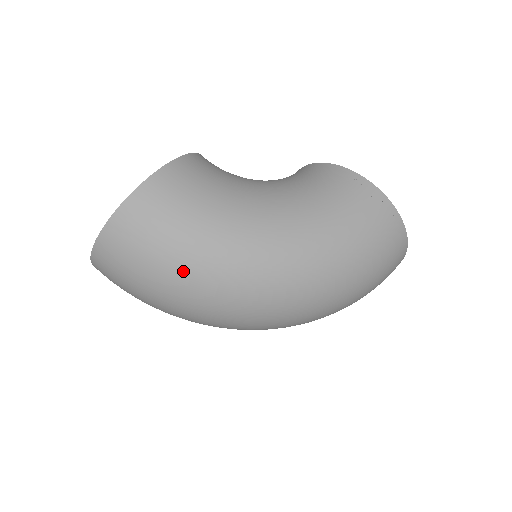
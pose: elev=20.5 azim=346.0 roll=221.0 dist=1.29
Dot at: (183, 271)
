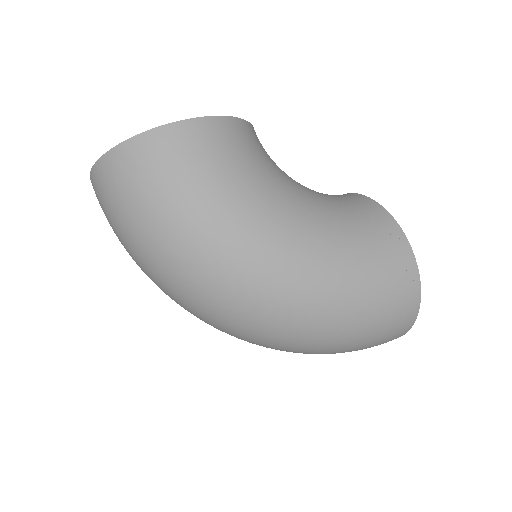
Dot at: (171, 231)
